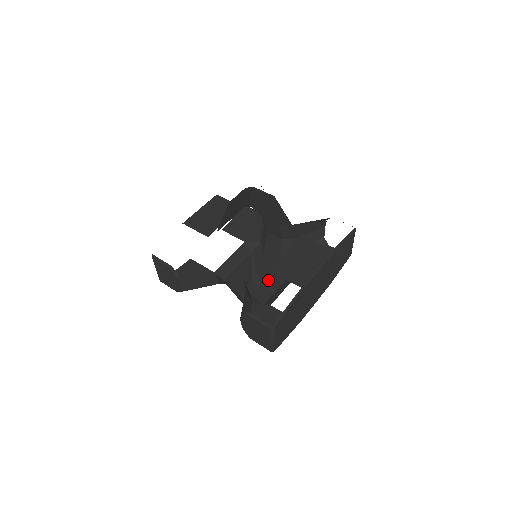
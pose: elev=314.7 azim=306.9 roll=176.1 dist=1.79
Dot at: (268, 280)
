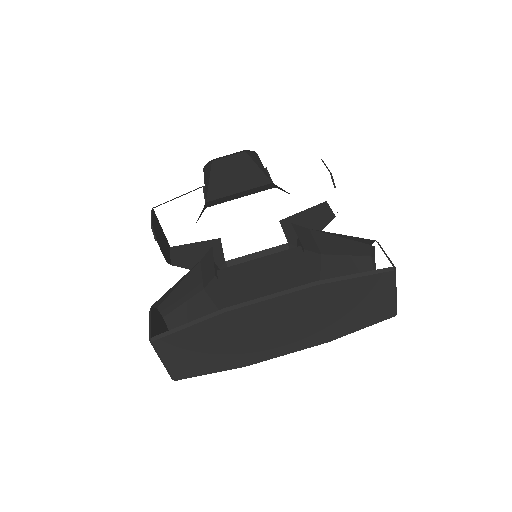
Dot at: occluded
